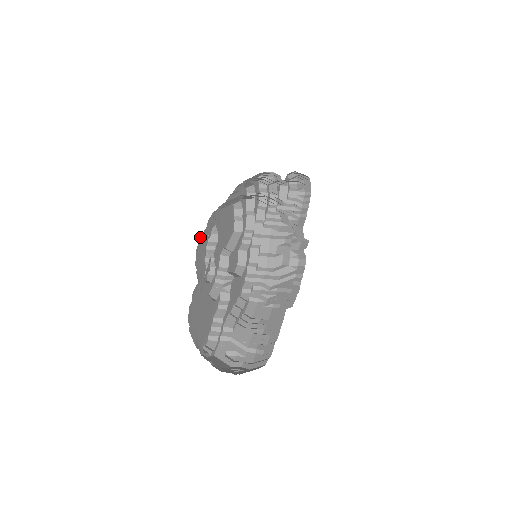
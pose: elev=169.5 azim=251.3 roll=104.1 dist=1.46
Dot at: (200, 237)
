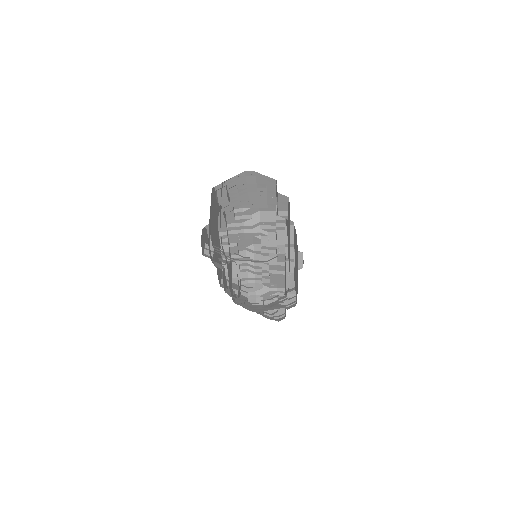
Dot at: (206, 231)
